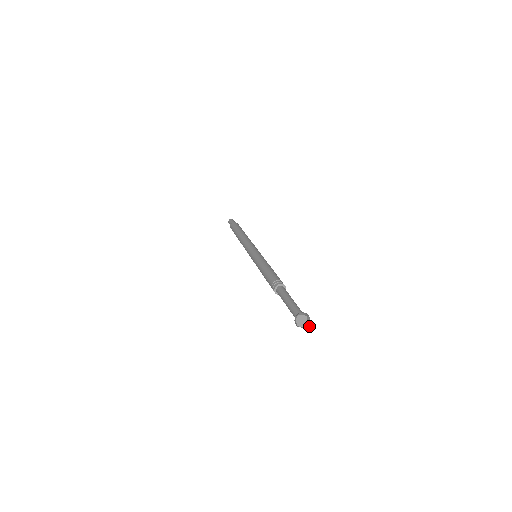
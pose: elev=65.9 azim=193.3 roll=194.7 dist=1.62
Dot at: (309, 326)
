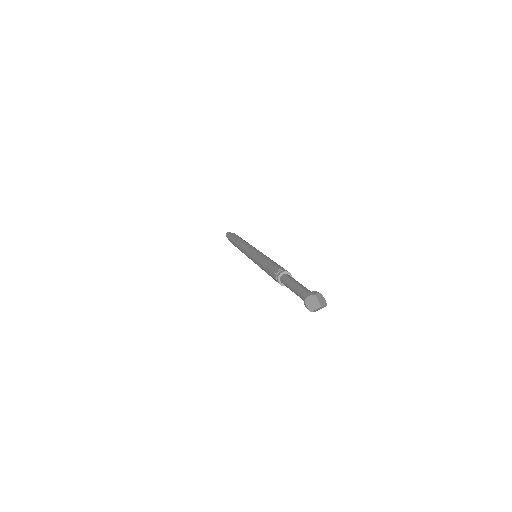
Dot at: (324, 304)
